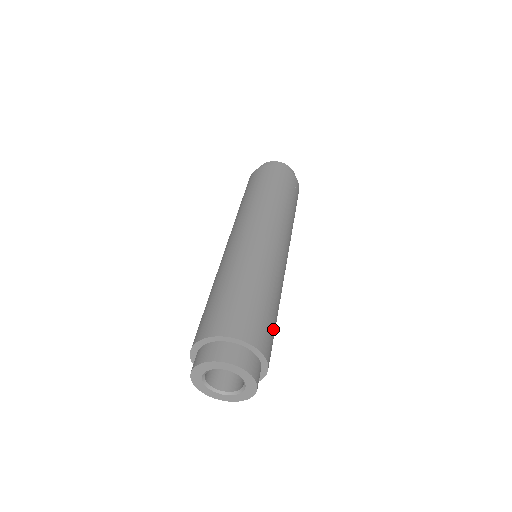
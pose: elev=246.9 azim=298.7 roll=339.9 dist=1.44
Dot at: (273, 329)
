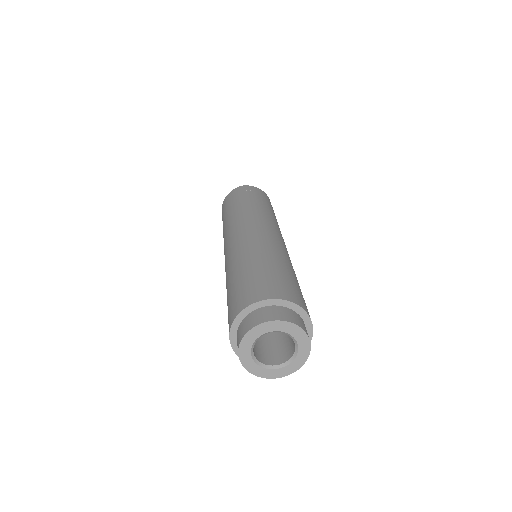
Dot at: occluded
